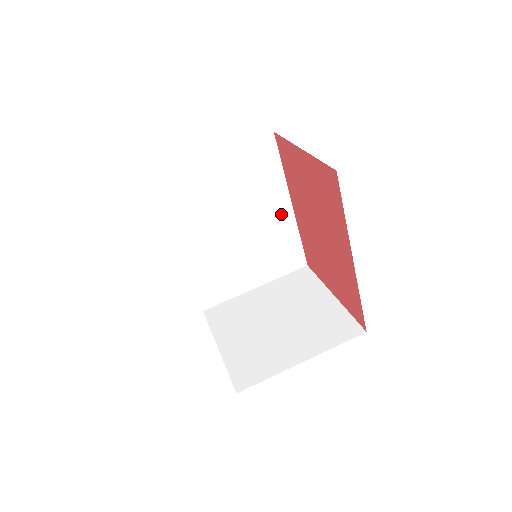
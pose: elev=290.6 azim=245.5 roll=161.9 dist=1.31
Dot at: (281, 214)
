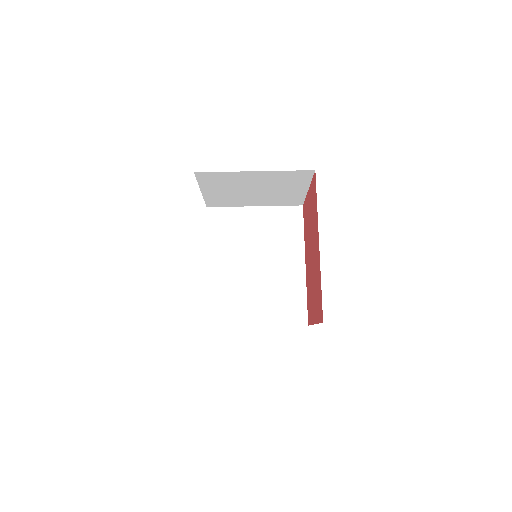
Dot at: (295, 268)
